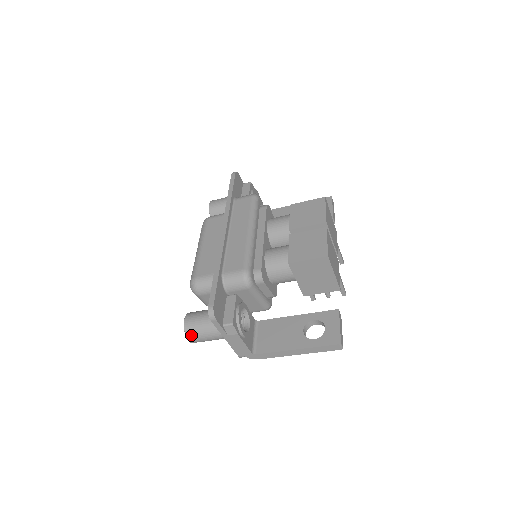
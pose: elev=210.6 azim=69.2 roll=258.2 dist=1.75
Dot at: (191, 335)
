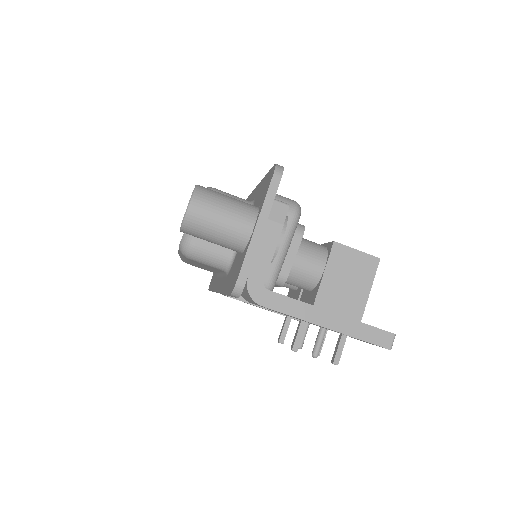
Dot at: (203, 197)
